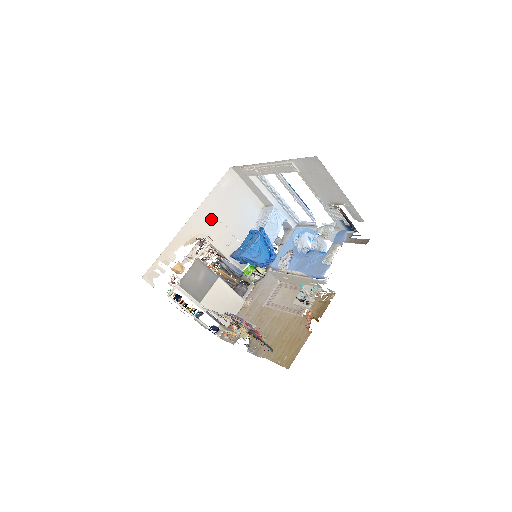
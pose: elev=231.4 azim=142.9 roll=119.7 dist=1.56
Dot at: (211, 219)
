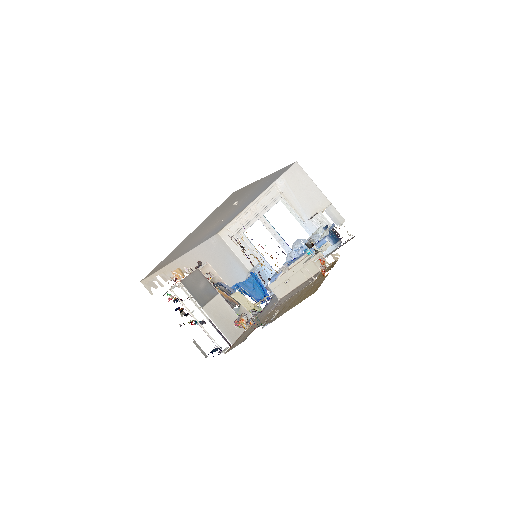
Dot at: (204, 262)
